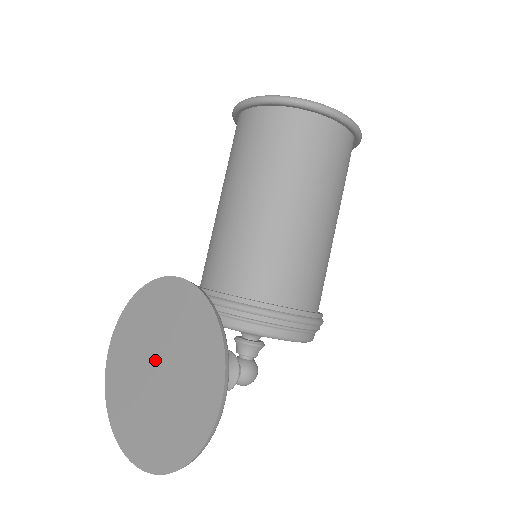
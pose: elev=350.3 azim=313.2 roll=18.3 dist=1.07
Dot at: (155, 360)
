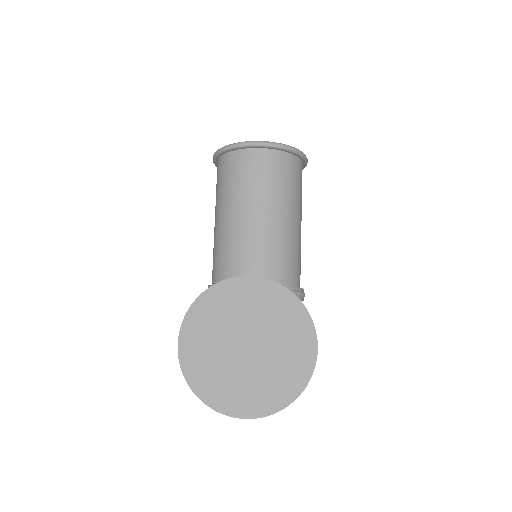
Dot at: (242, 339)
